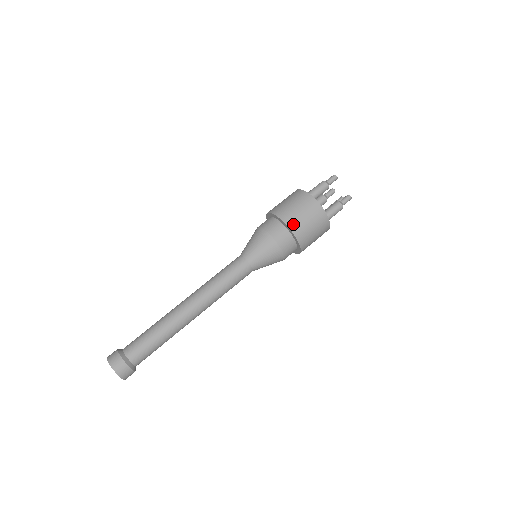
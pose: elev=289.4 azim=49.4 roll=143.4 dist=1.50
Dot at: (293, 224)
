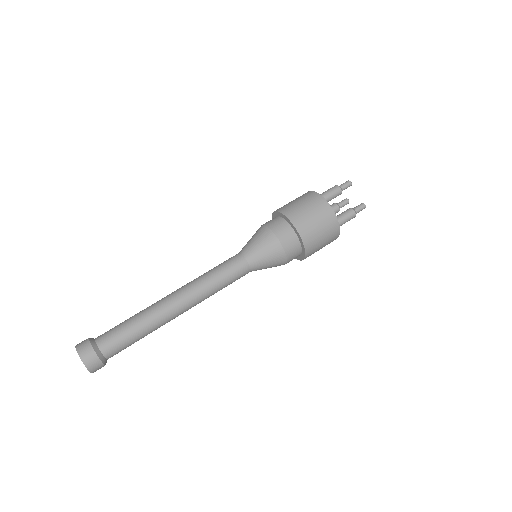
Dot at: (299, 222)
